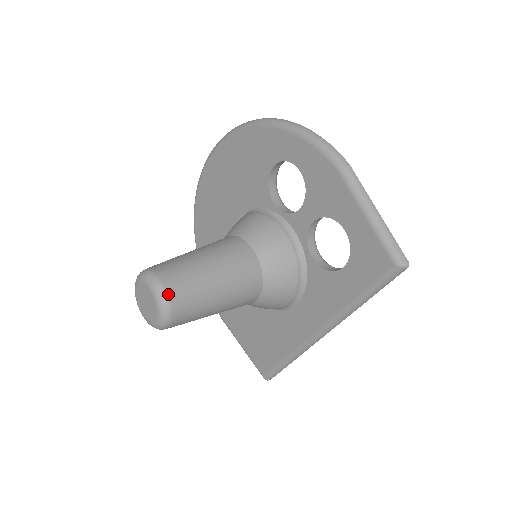
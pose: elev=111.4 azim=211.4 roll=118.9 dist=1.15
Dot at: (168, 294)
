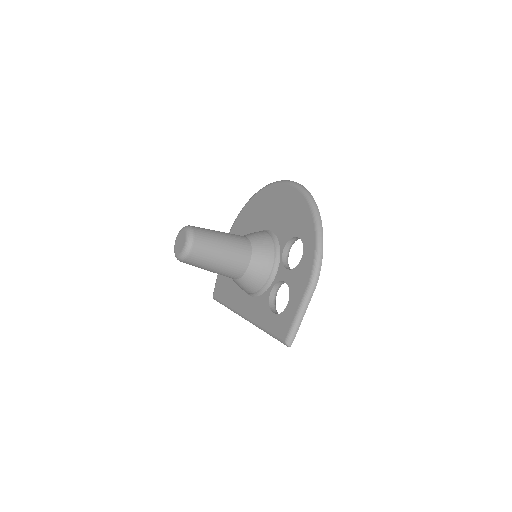
Dot at: (190, 253)
